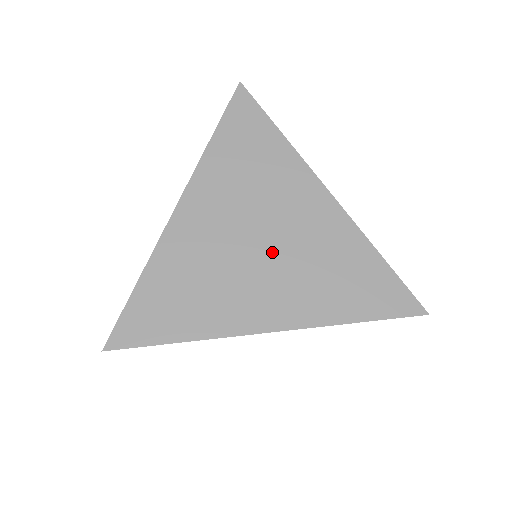
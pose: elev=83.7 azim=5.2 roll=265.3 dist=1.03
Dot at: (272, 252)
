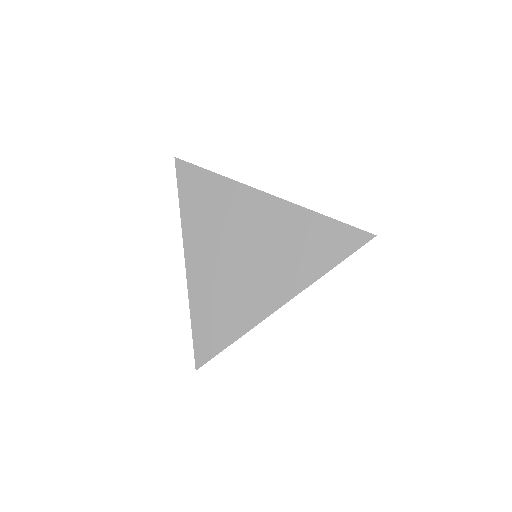
Dot at: (256, 256)
